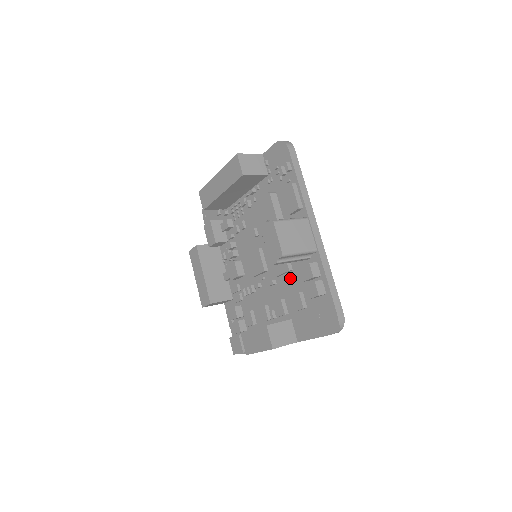
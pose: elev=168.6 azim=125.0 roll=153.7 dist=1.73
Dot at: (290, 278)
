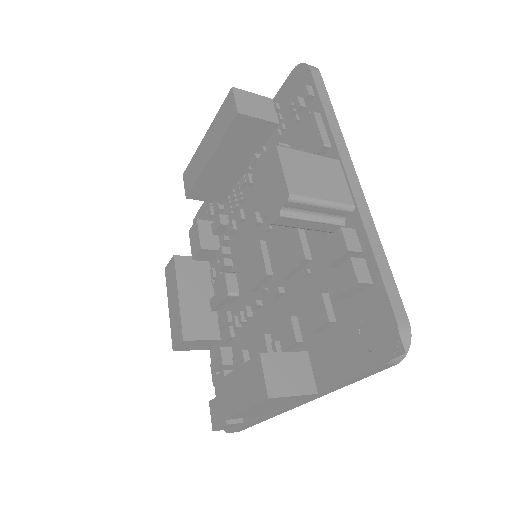
Dot at: (307, 275)
